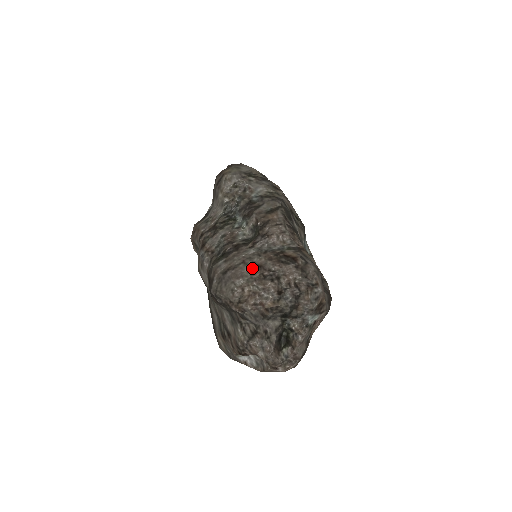
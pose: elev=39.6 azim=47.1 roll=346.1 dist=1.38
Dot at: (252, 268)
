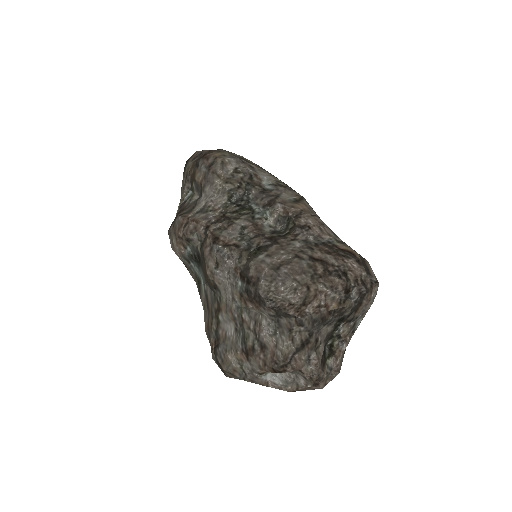
Dot at: (312, 263)
